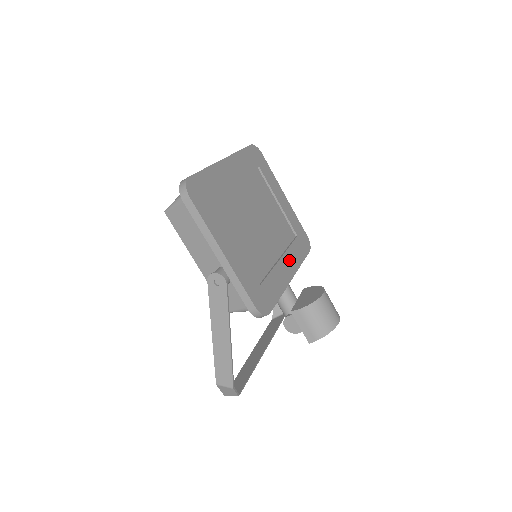
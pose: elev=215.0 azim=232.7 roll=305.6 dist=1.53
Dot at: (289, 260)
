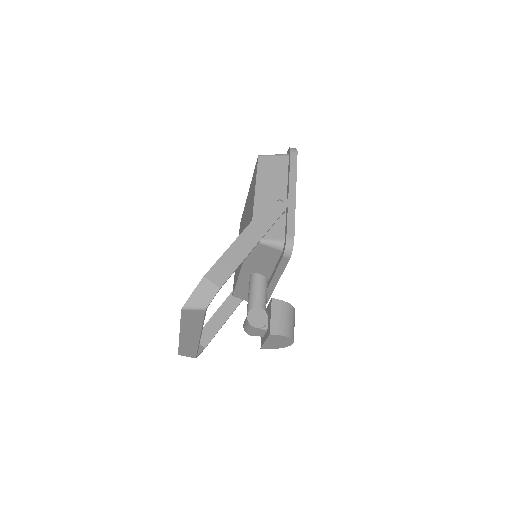
Dot at: occluded
